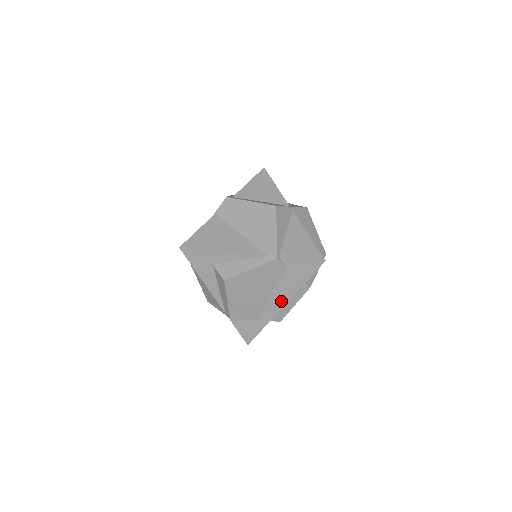
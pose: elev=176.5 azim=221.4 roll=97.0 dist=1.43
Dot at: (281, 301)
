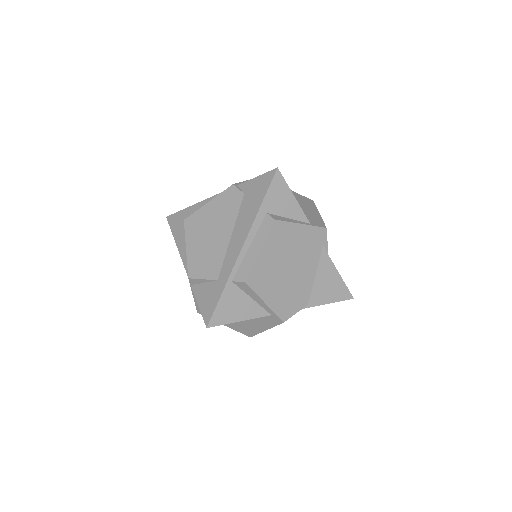
Dot at: (240, 241)
